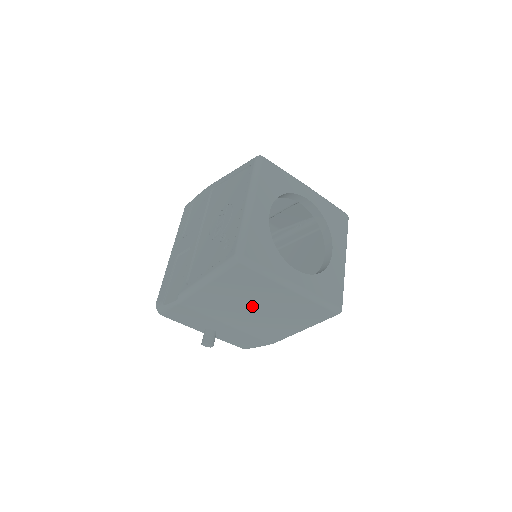
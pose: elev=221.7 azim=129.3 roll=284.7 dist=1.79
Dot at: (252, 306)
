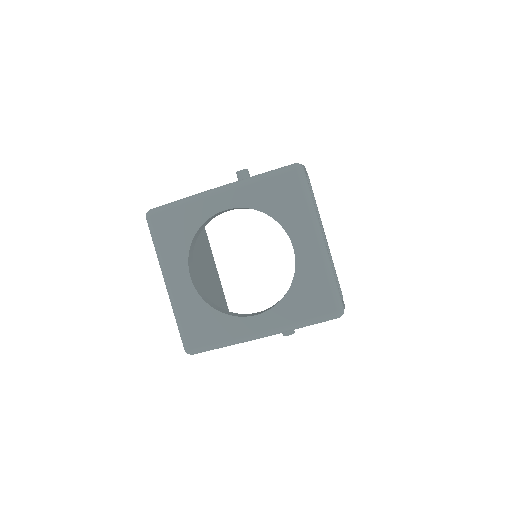
Dot at: occluded
